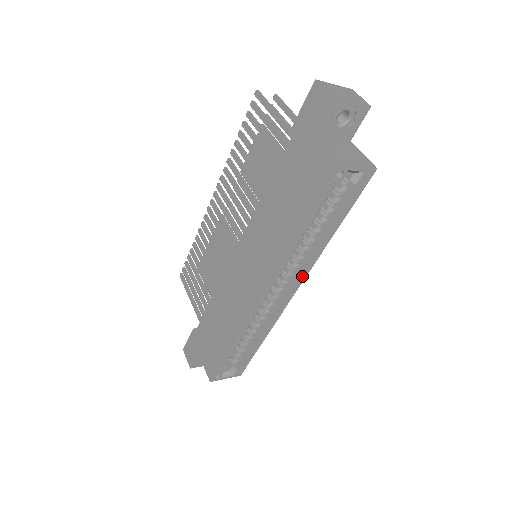
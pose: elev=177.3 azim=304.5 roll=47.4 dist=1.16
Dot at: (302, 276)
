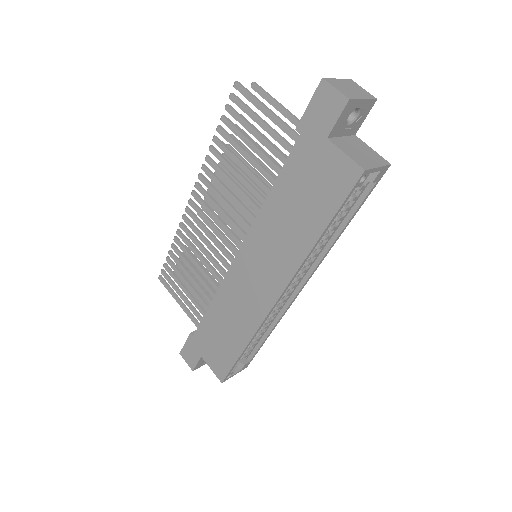
Dot at: (312, 272)
